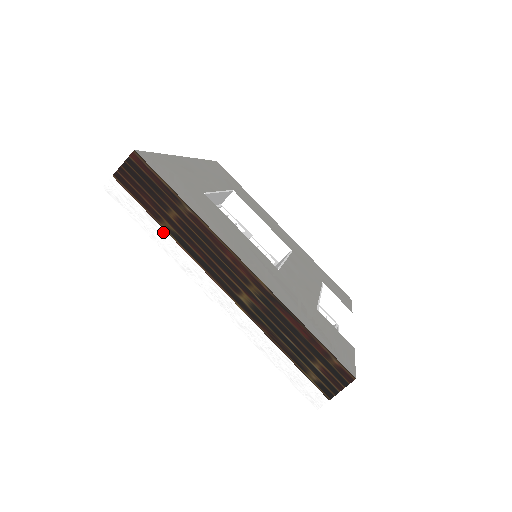
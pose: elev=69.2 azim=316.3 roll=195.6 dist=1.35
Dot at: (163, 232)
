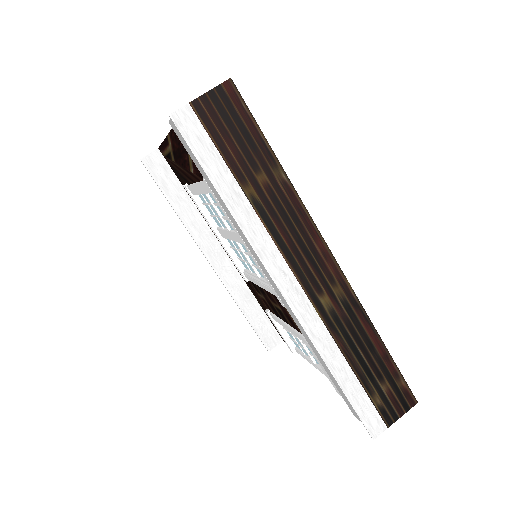
Dot at: (243, 199)
